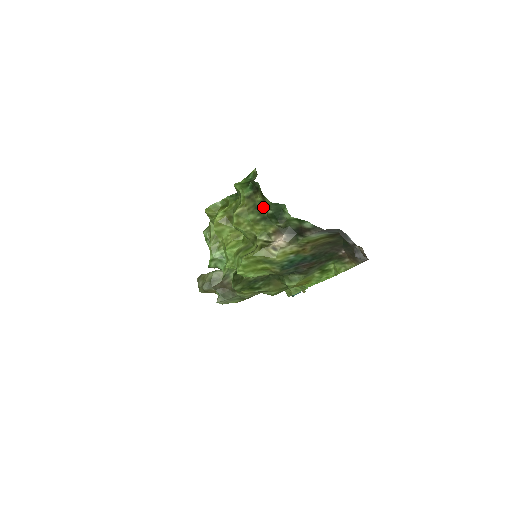
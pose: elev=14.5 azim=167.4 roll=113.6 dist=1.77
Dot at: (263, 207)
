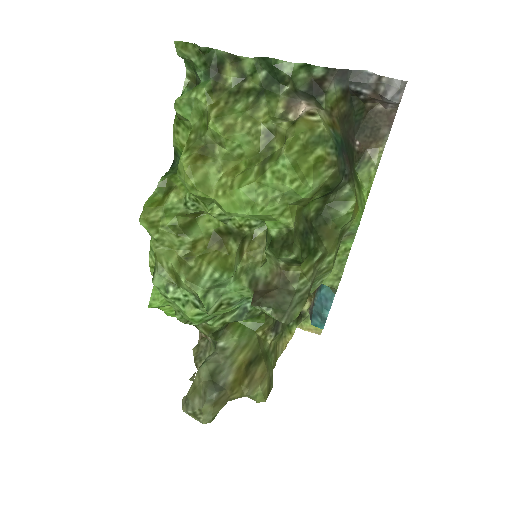
Dot at: (245, 84)
